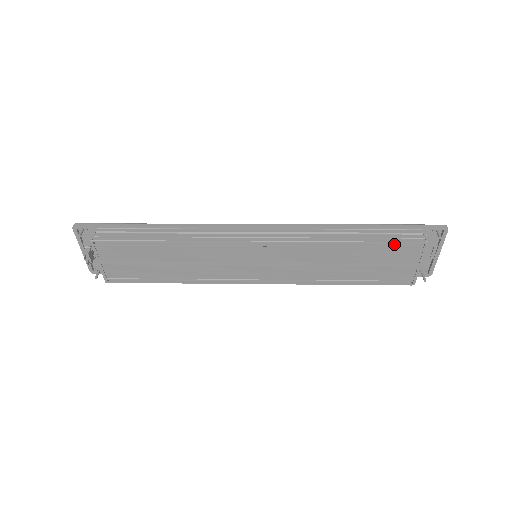
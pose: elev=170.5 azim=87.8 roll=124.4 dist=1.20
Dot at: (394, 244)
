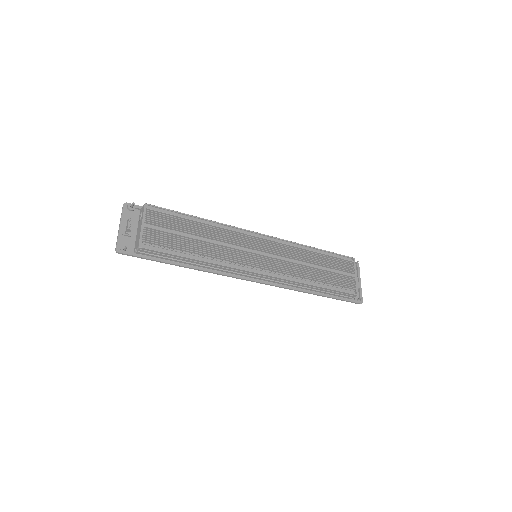
Dot at: (337, 258)
